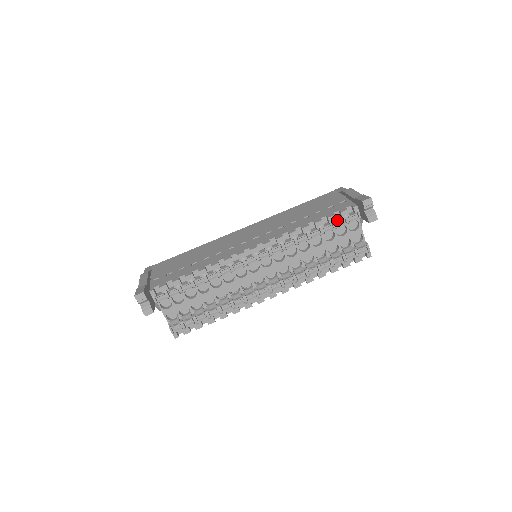
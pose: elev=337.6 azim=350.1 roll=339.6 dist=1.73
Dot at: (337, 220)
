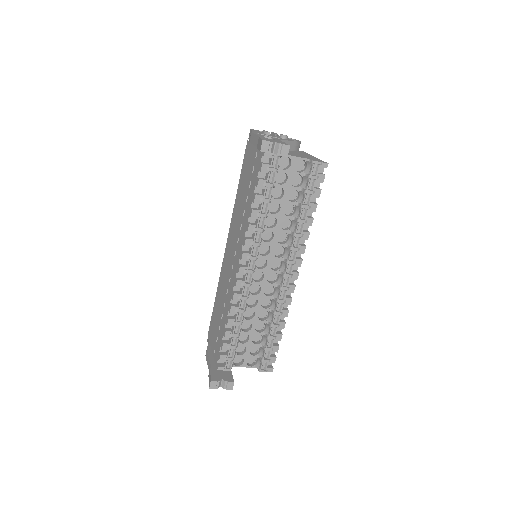
Dot at: (266, 179)
